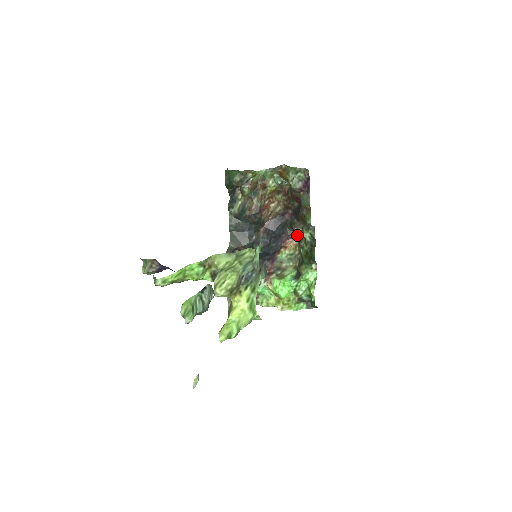
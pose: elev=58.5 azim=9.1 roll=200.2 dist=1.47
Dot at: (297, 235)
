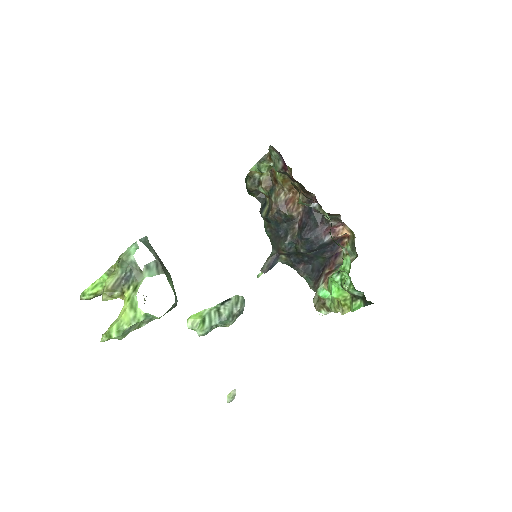
Dot at: (338, 219)
